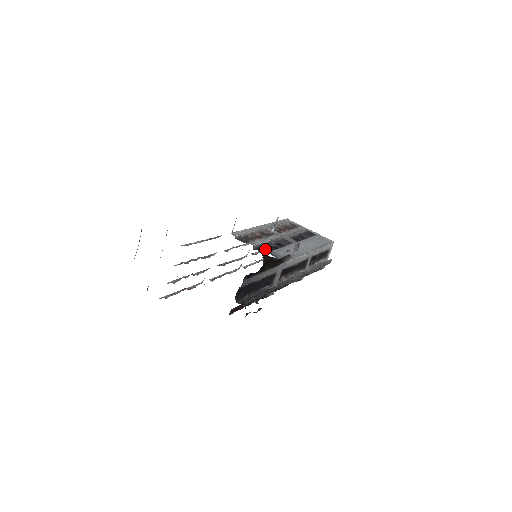
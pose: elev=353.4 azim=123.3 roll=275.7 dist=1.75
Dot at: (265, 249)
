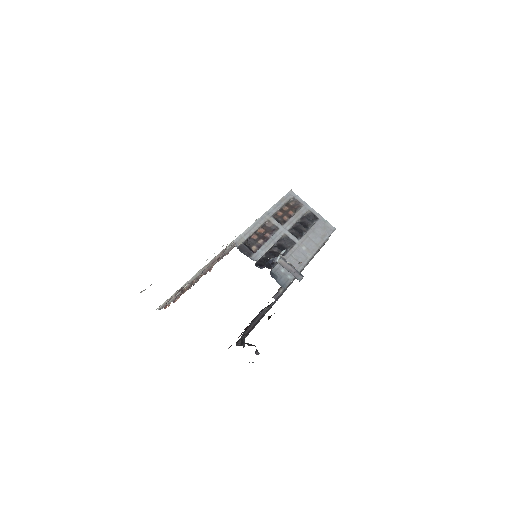
Dot at: (267, 260)
